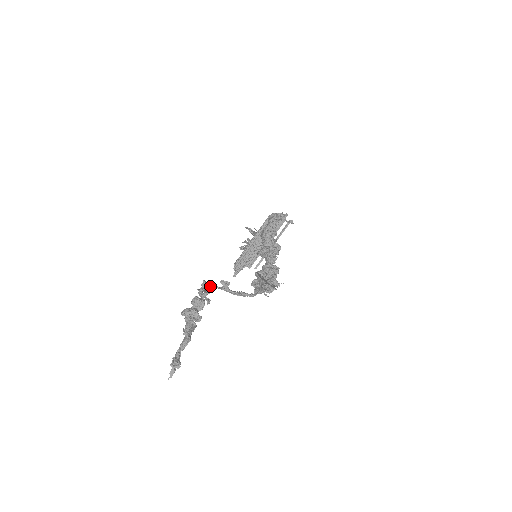
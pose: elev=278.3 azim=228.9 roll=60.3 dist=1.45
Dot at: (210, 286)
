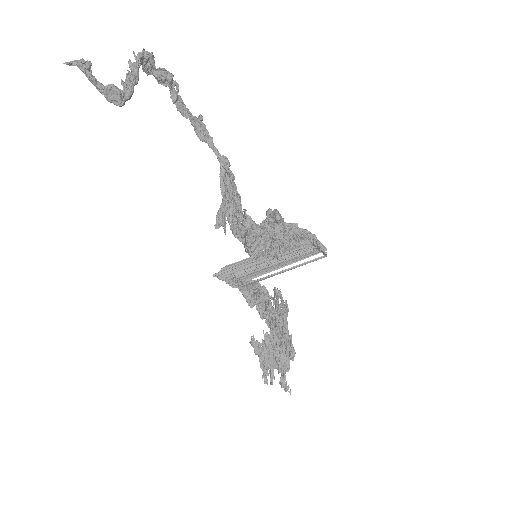
Dot at: (185, 107)
